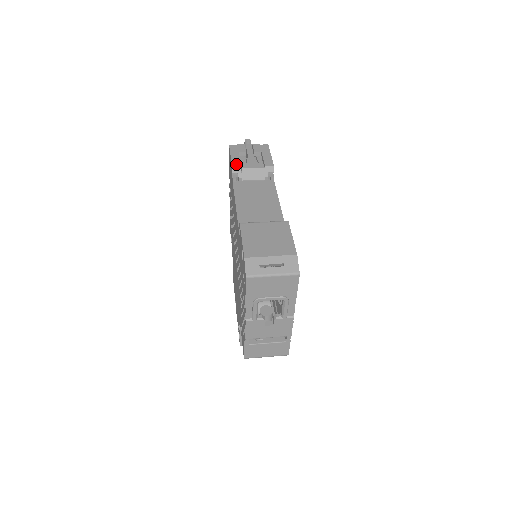
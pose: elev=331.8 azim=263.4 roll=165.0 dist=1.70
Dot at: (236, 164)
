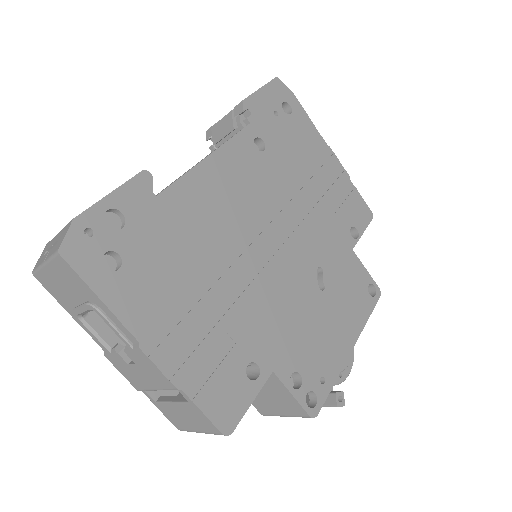
Dot at: occluded
